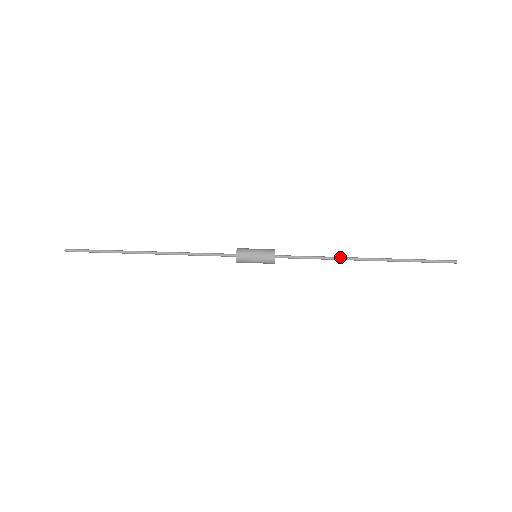
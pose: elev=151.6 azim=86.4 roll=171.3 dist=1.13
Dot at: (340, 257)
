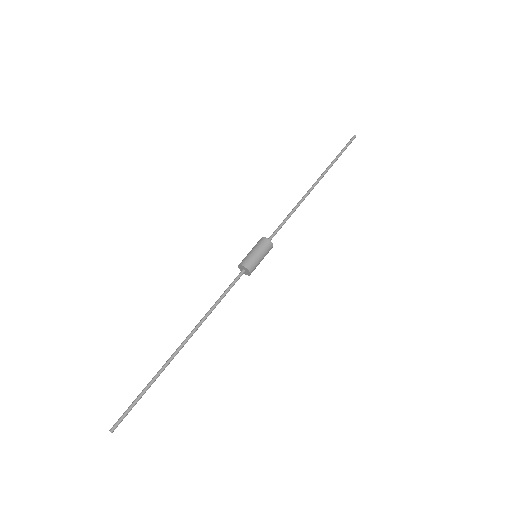
Dot at: (303, 199)
